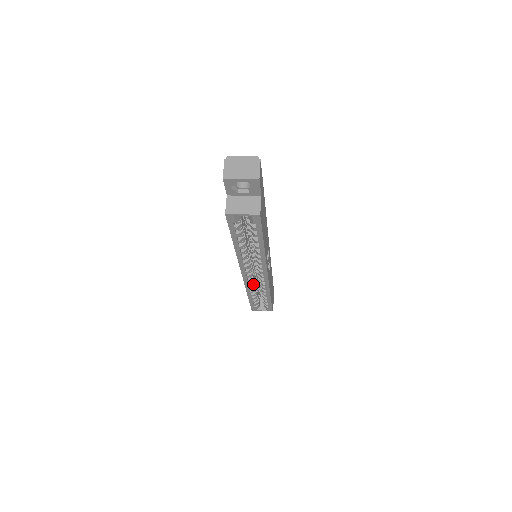
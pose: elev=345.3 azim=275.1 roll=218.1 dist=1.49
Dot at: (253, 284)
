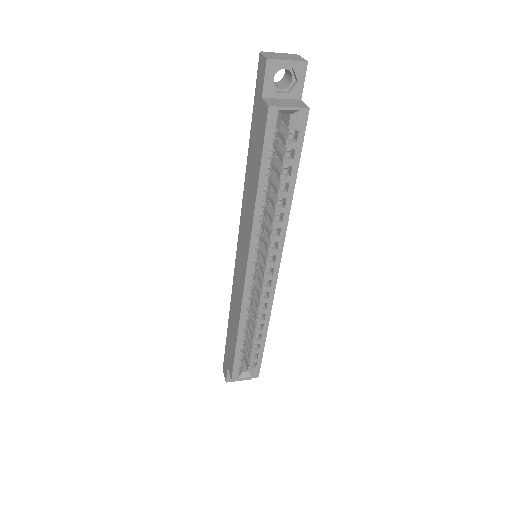
Dot at: (249, 306)
